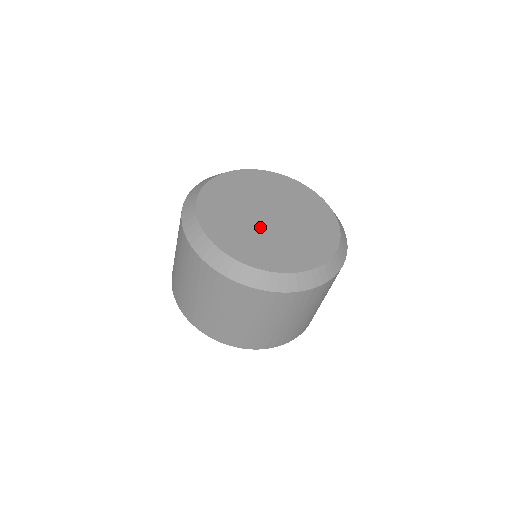
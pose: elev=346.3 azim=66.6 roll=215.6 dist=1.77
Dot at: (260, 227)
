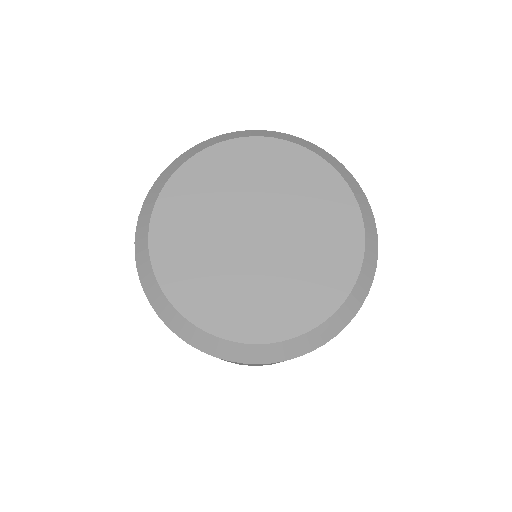
Dot at: (233, 255)
